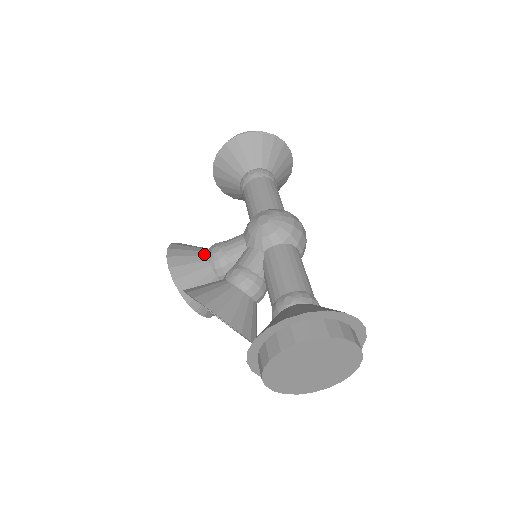
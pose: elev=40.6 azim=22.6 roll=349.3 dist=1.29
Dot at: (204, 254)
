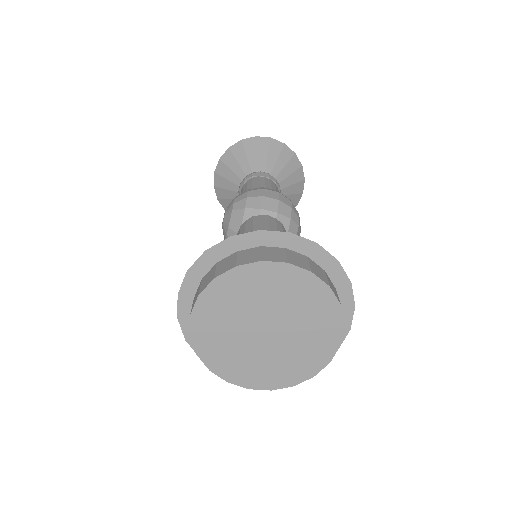
Dot at: occluded
